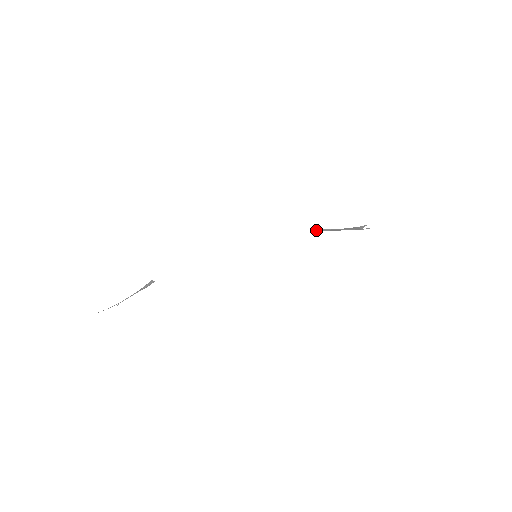
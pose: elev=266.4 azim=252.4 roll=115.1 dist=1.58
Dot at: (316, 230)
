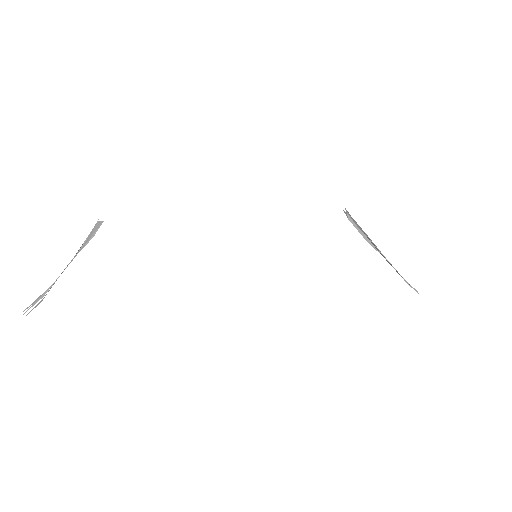
Dot at: (348, 216)
